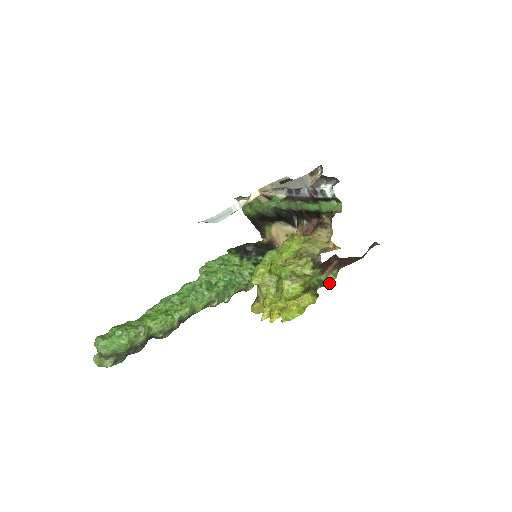
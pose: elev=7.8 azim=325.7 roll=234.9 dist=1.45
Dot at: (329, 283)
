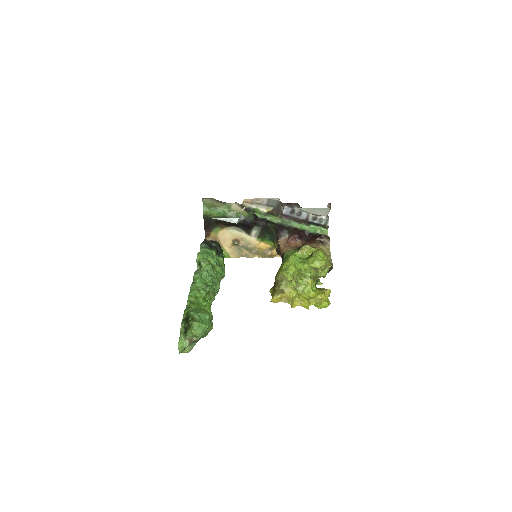
Dot at: (322, 283)
